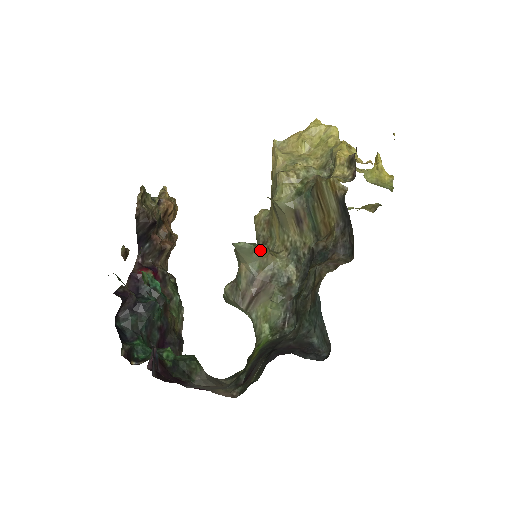
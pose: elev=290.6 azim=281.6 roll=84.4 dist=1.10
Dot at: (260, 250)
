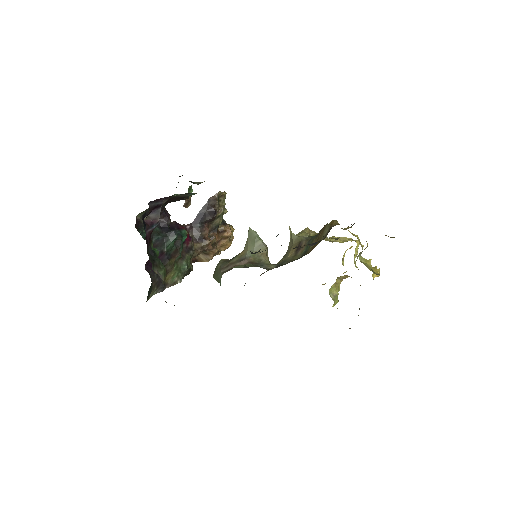
Dot at: (262, 244)
